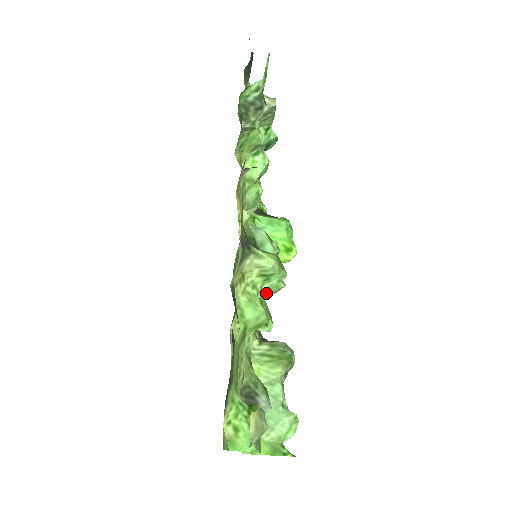
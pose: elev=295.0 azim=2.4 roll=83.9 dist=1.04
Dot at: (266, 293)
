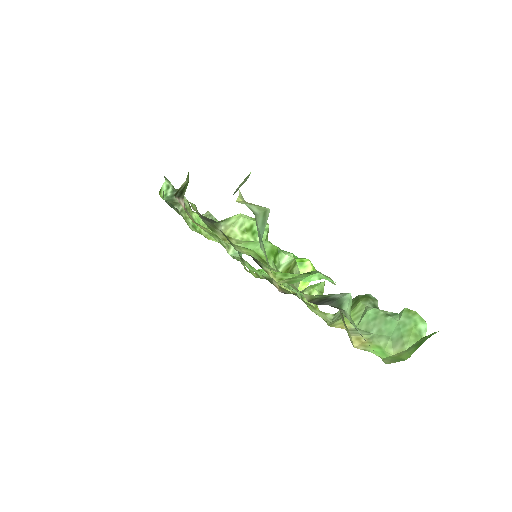
Dot at: occluded
